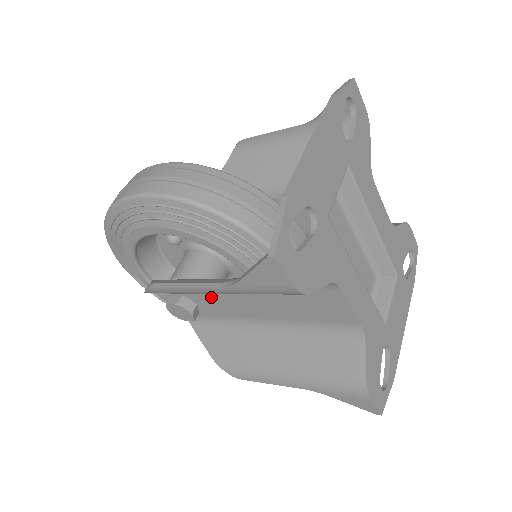
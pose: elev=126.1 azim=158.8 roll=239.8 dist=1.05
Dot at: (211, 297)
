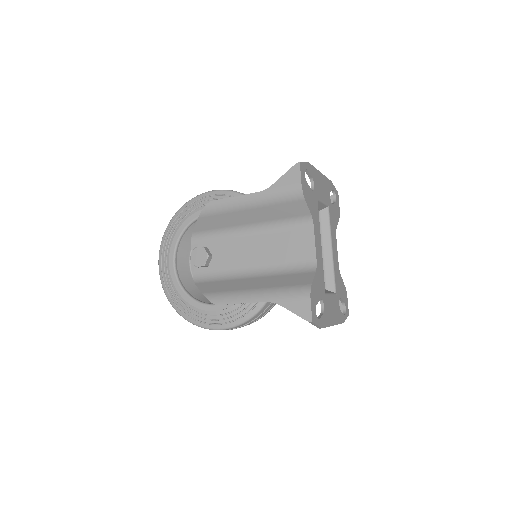
Dot at: (227, 248)
